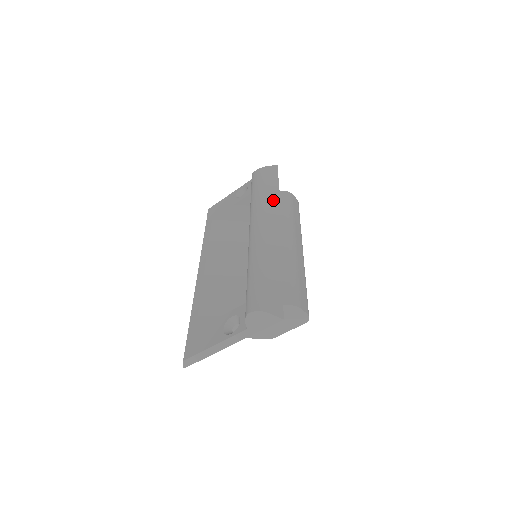
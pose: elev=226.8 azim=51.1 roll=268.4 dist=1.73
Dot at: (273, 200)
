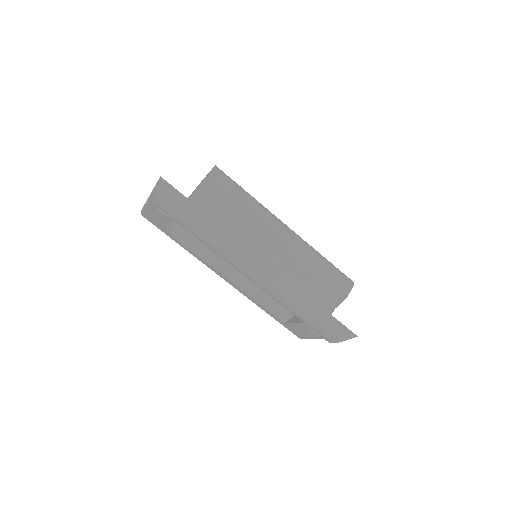
Dot at: (223, 236)
